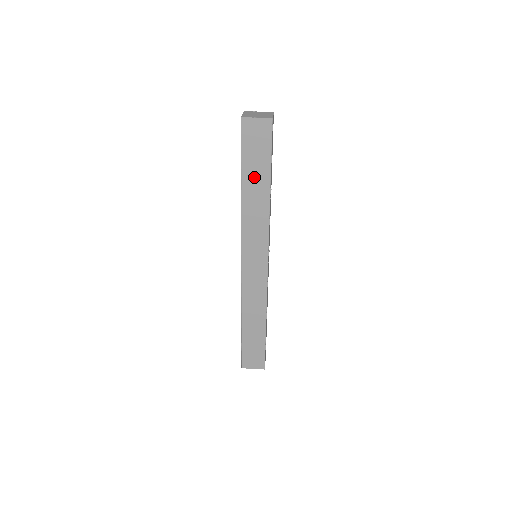
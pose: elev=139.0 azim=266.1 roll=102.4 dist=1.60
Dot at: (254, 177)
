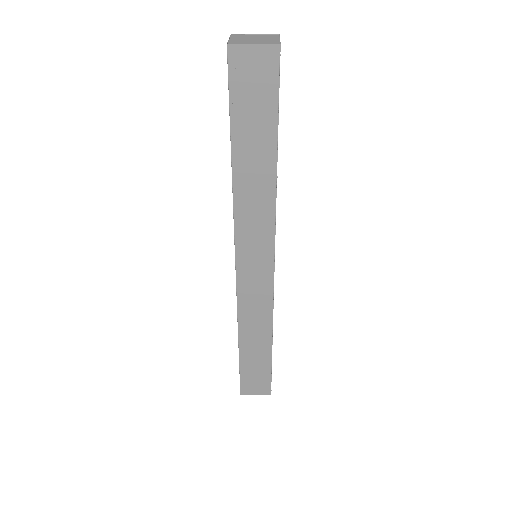
Dot at: (251, 144)
